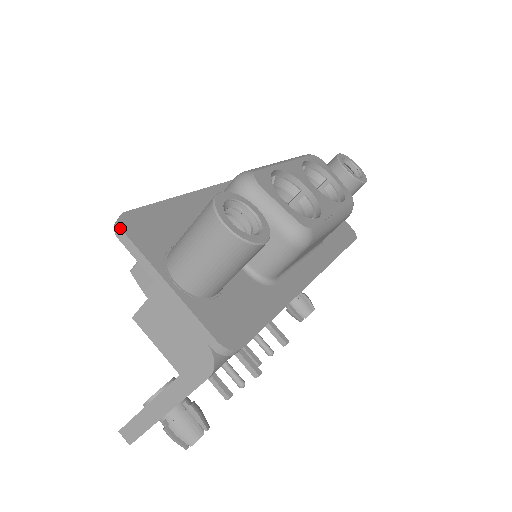
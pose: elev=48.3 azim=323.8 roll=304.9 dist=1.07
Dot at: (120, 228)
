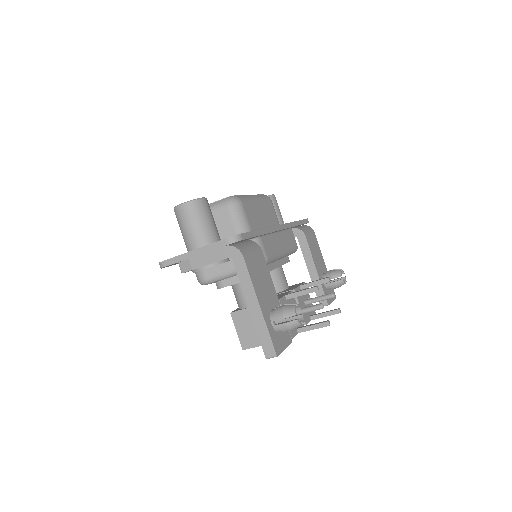
Dot at: (161, 262)
